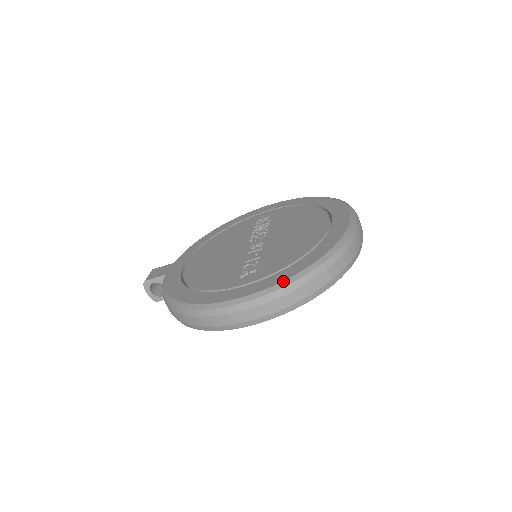
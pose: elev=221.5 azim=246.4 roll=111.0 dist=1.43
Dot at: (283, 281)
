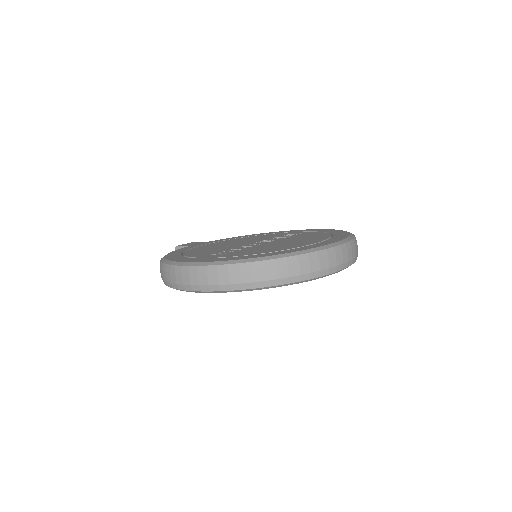
Dot at: (221, 261)
